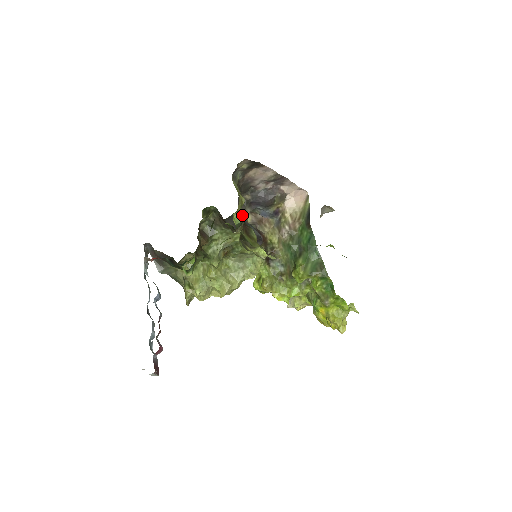
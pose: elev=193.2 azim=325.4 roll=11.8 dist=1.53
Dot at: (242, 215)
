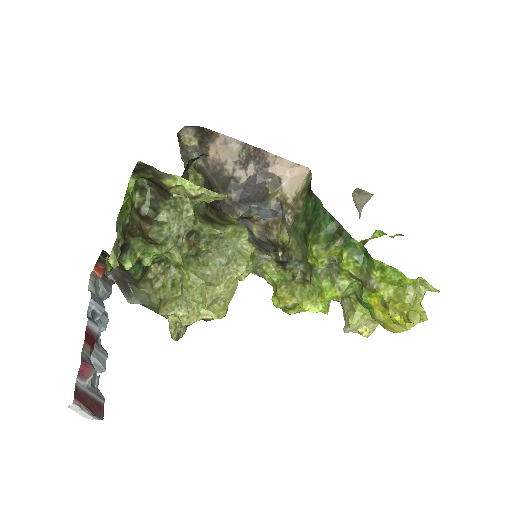
Dot at: occluded
